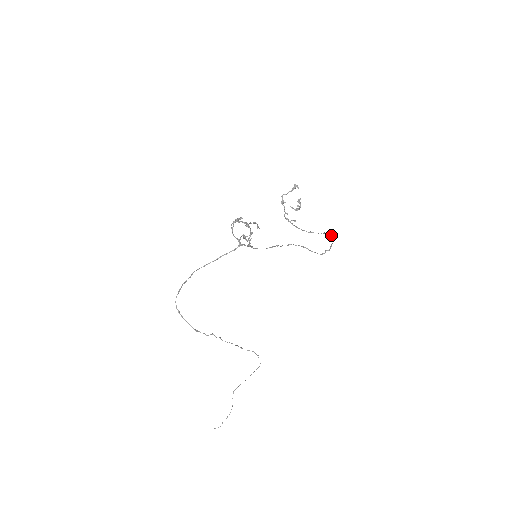
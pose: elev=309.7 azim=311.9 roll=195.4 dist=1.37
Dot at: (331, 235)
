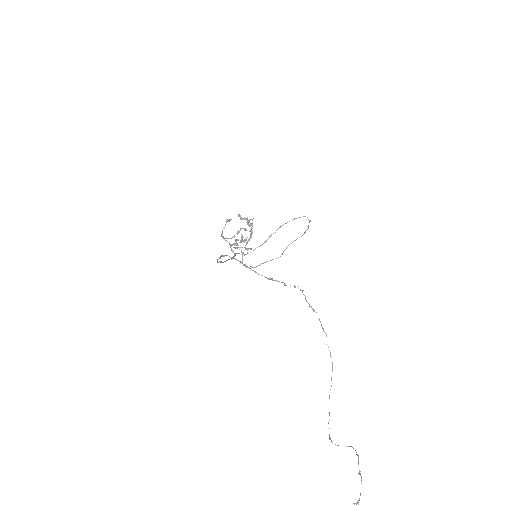
Dot at: (295, 240)
